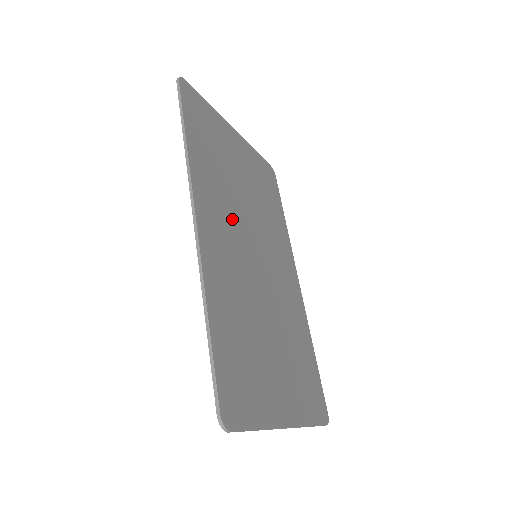
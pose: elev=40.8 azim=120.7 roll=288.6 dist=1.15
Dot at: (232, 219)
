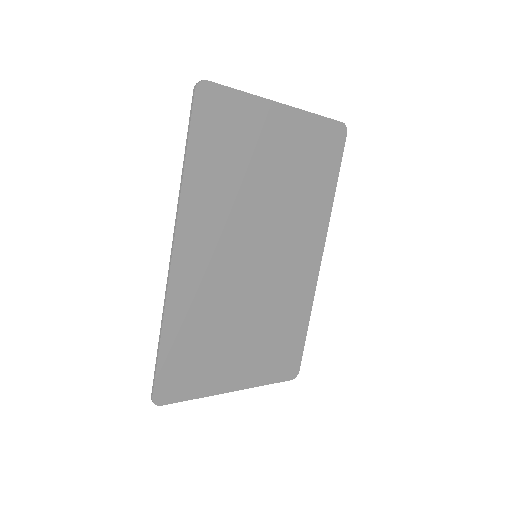
Dot at: (230, 231)
